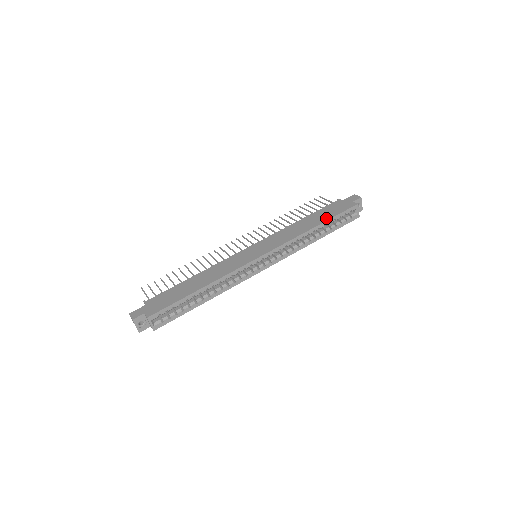
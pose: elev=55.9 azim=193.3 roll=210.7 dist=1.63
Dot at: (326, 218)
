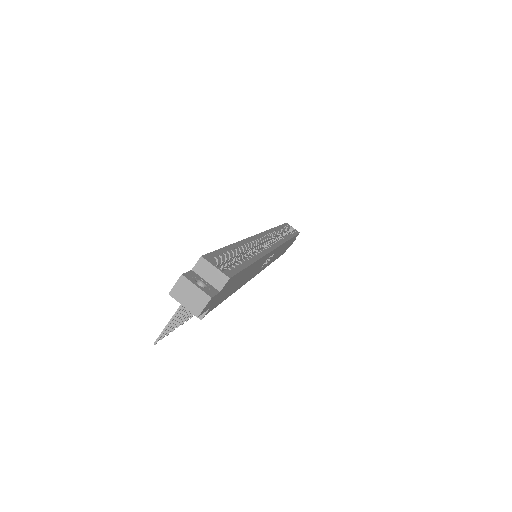
Dot at: occluded
